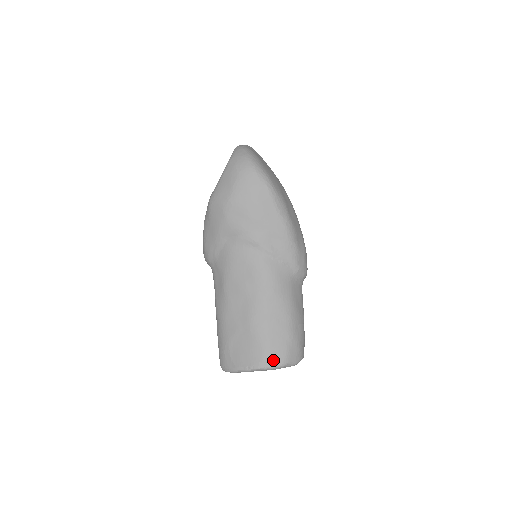
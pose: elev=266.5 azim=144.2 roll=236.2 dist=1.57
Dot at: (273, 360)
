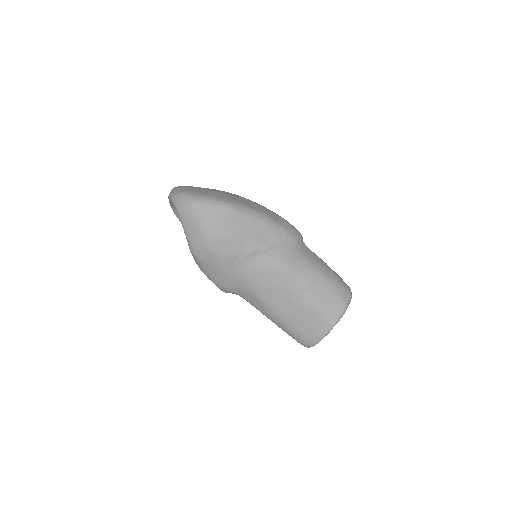
Dot at: (337, 311)
